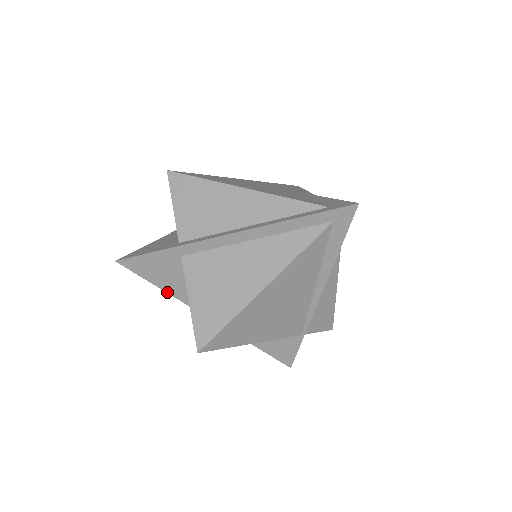
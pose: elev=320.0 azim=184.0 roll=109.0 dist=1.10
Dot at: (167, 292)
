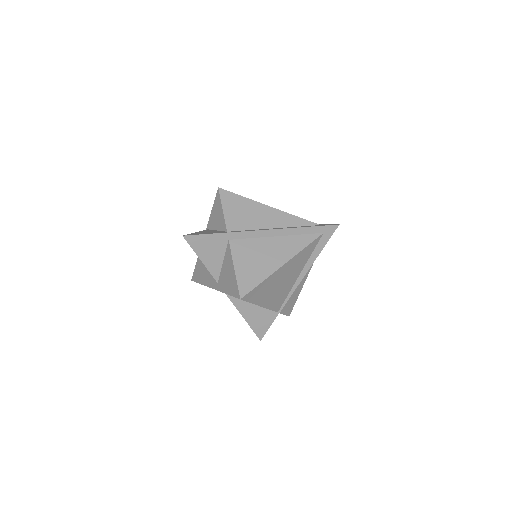
Dot at: (205, 266)
